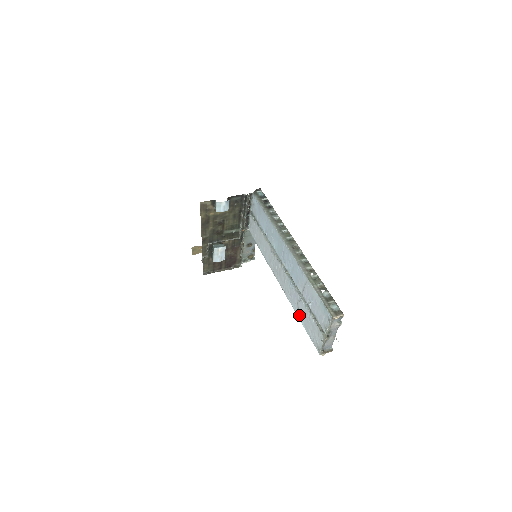
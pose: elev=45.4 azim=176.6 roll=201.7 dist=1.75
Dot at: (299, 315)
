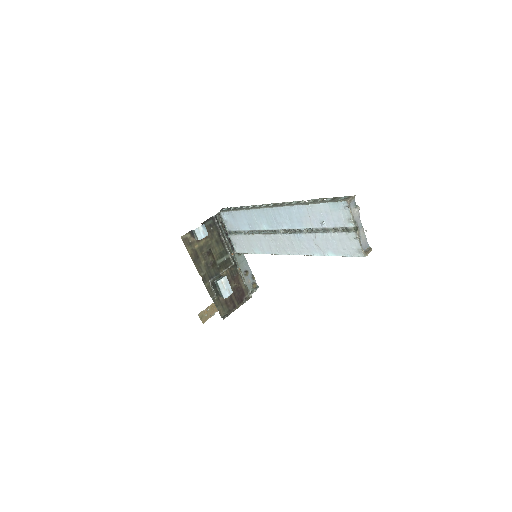
Dot at: (324, 252)
